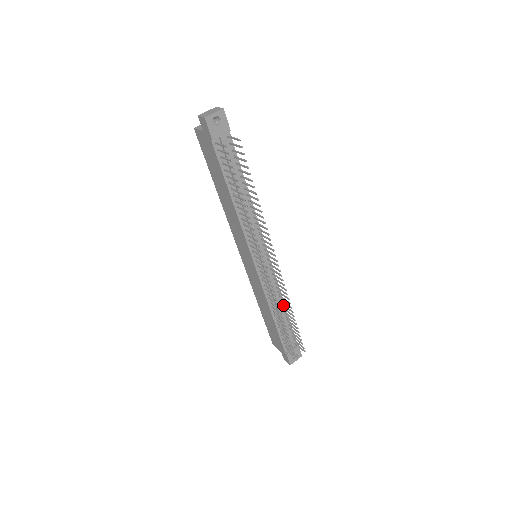
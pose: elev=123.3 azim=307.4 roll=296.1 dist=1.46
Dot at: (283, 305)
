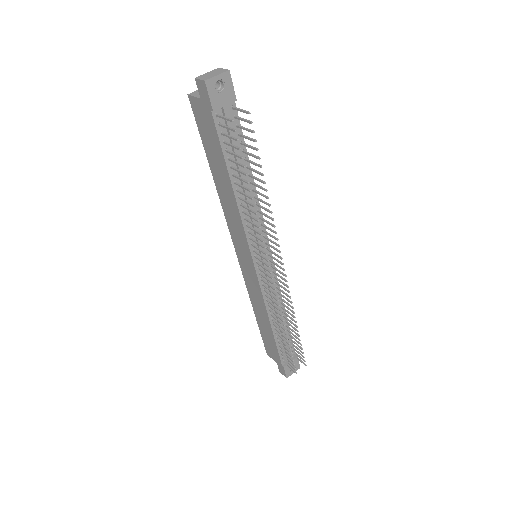
Dot at: (284, 313)
